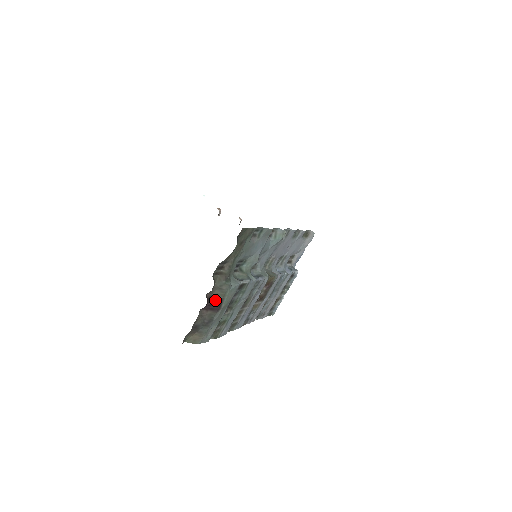
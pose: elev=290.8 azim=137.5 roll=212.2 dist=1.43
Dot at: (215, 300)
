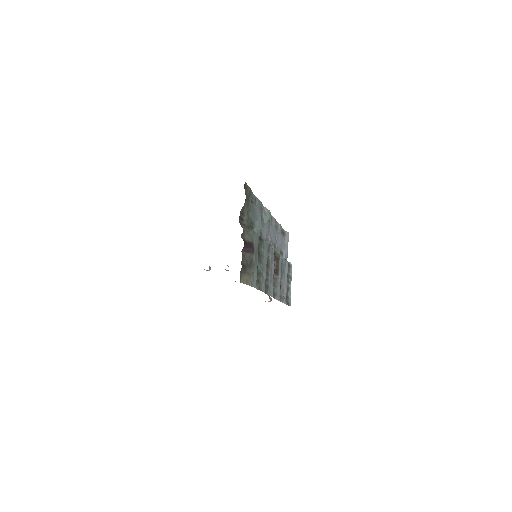
Dot at: (248, 243)
